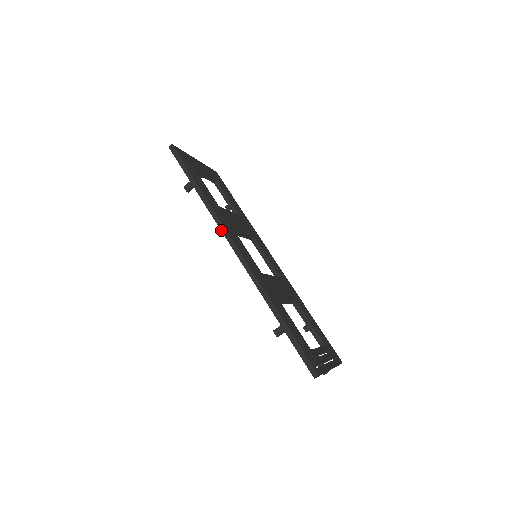
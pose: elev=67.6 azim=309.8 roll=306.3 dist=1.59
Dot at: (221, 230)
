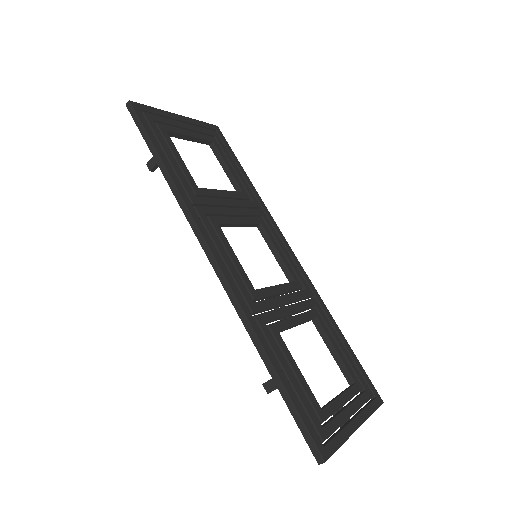
Dot at: (193, 230)
